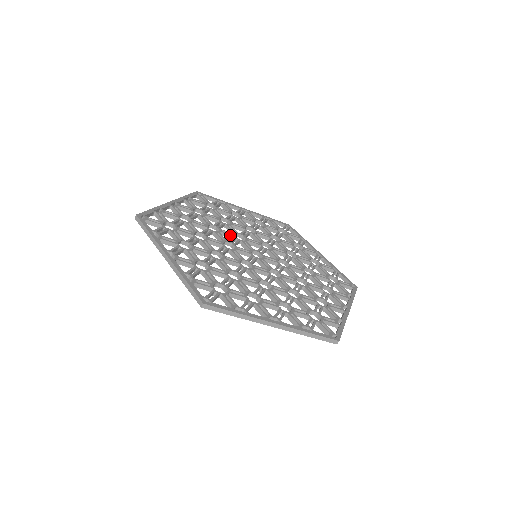
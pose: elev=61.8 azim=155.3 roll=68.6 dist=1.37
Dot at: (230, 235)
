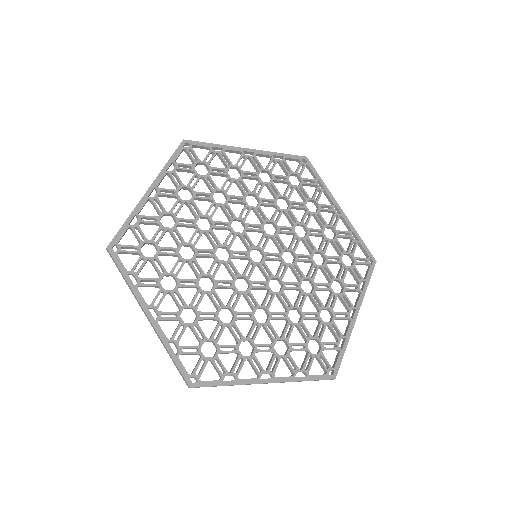
Dot at: (225, 228)
